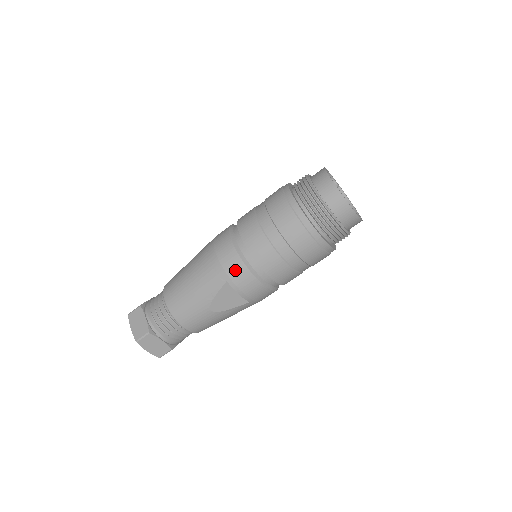
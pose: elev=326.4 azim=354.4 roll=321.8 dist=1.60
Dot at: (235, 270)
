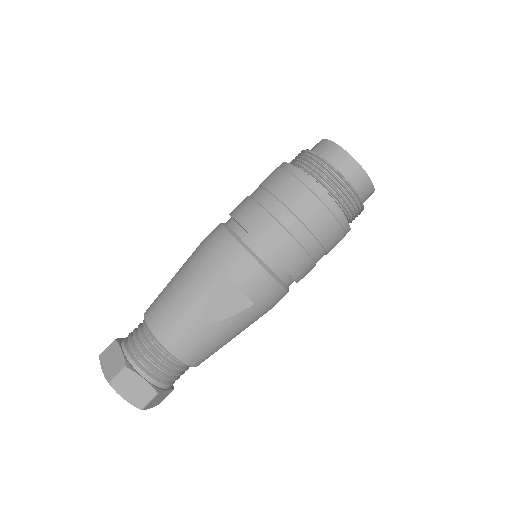
Dot at: (232, 257)
